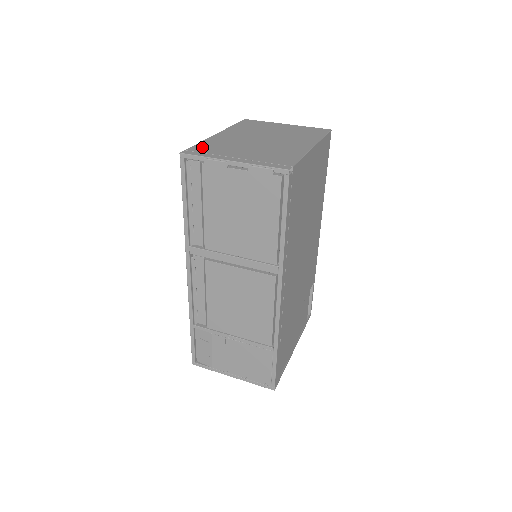
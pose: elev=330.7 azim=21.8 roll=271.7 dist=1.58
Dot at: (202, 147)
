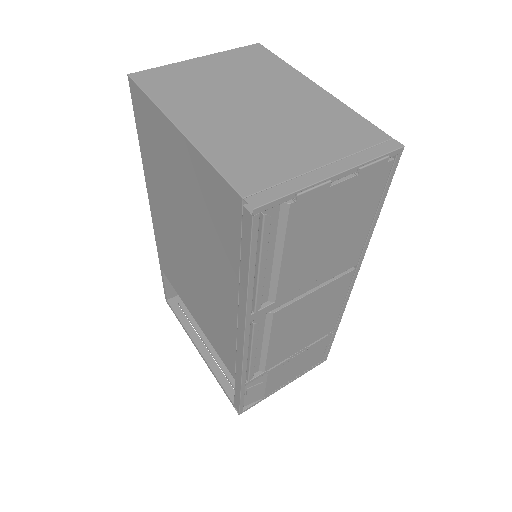
Dot at: (244, 174)
